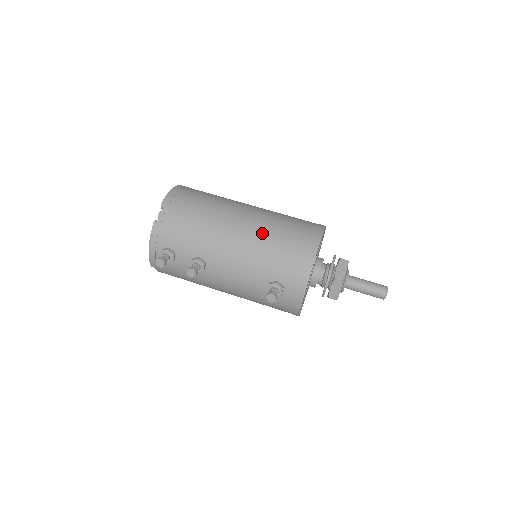
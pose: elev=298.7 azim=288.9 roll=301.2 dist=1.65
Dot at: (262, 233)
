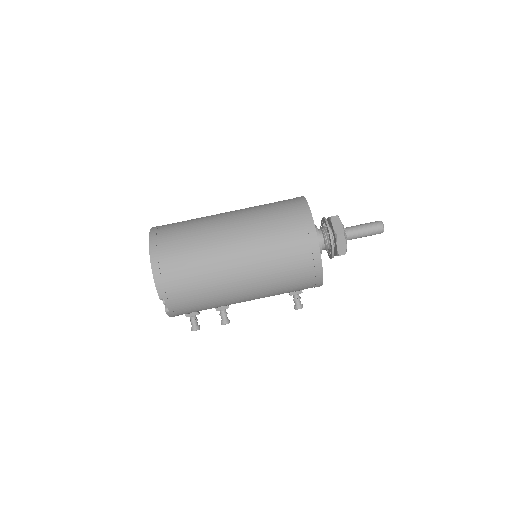
Dot at: (266, 277)
